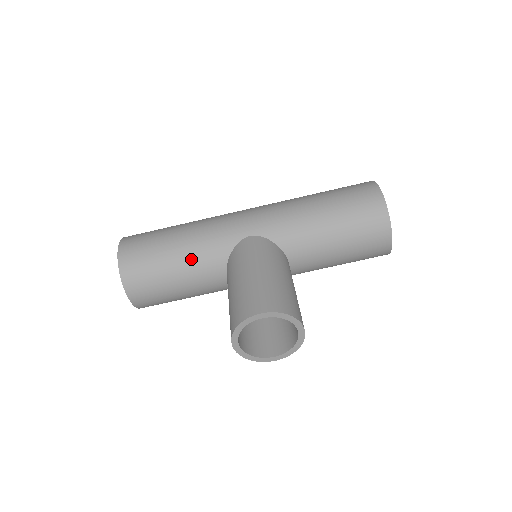
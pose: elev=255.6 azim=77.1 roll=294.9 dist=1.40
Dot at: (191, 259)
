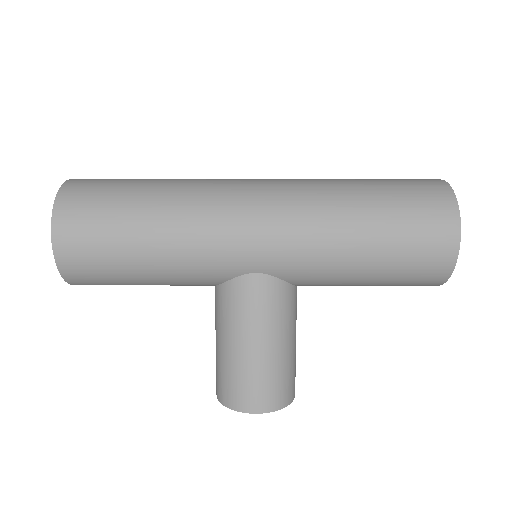
Dot at: (168, 280)
